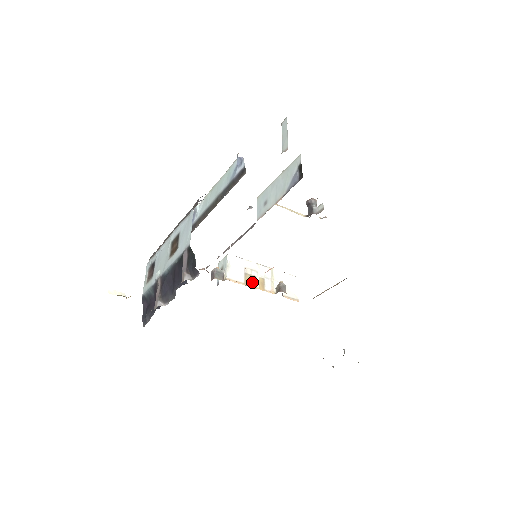
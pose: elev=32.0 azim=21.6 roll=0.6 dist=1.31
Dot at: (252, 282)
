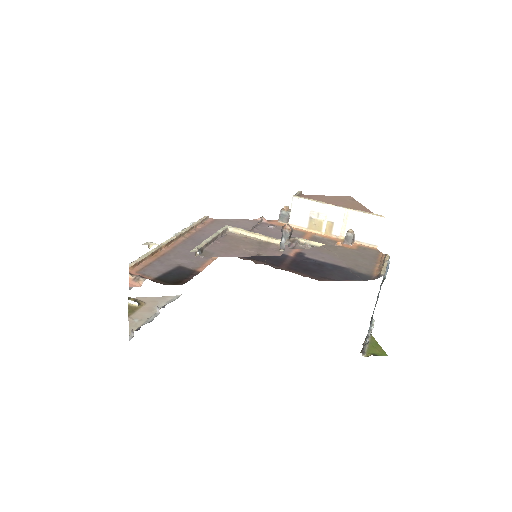
Dot at: (317, 227)
